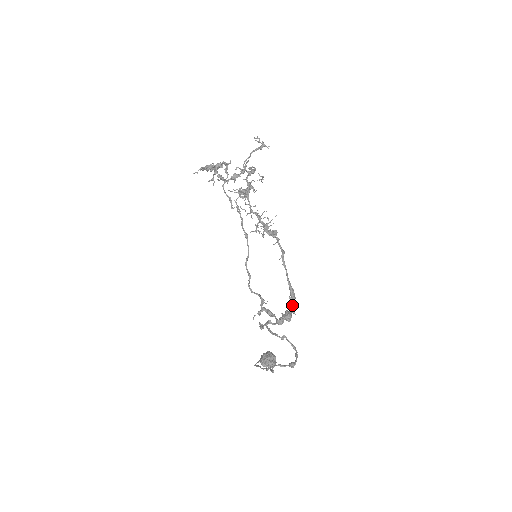
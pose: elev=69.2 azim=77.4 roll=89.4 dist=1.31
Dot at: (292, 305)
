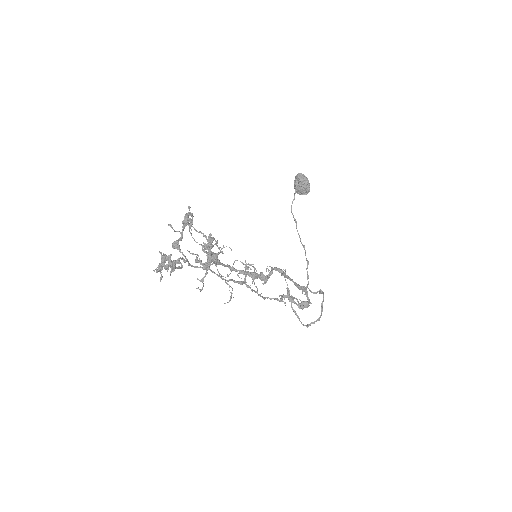
Dot at: (307, 299)
